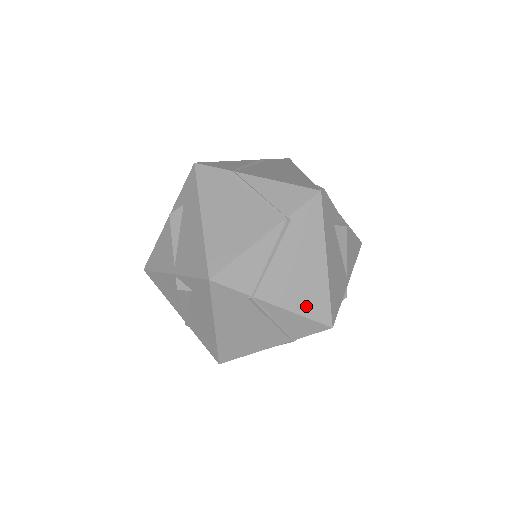
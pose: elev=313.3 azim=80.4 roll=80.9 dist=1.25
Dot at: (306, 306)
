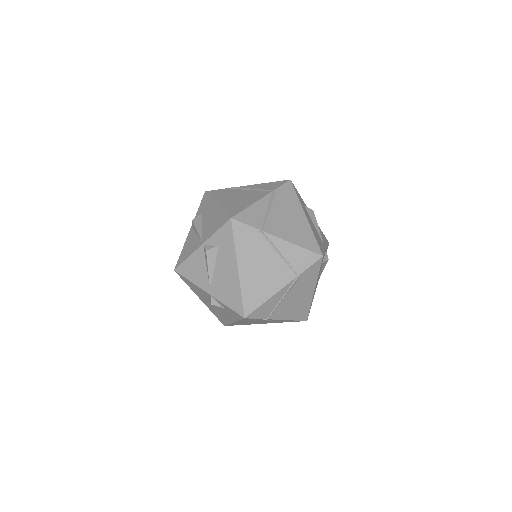
Dot at: (300, 241)
